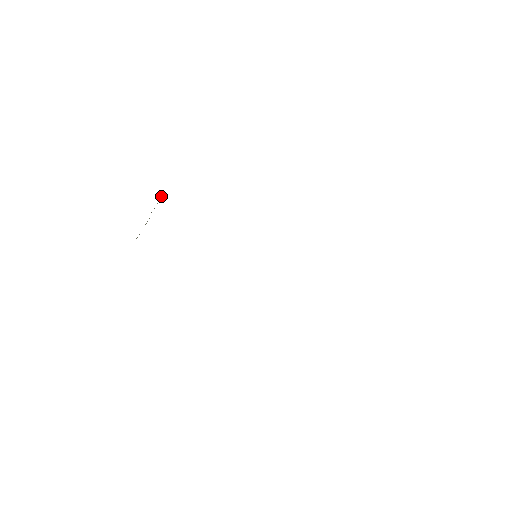
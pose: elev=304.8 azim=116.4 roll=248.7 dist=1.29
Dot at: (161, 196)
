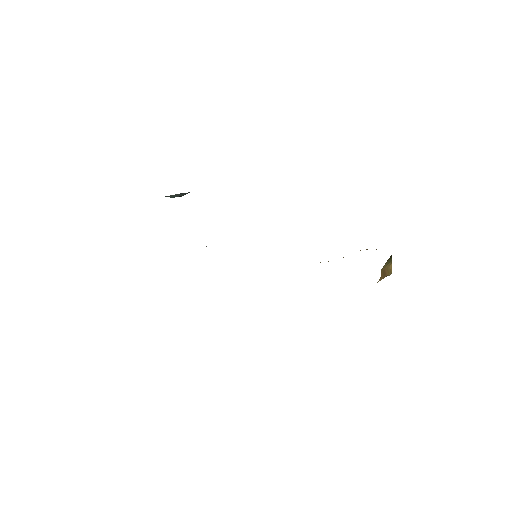
Dot at: occluded
